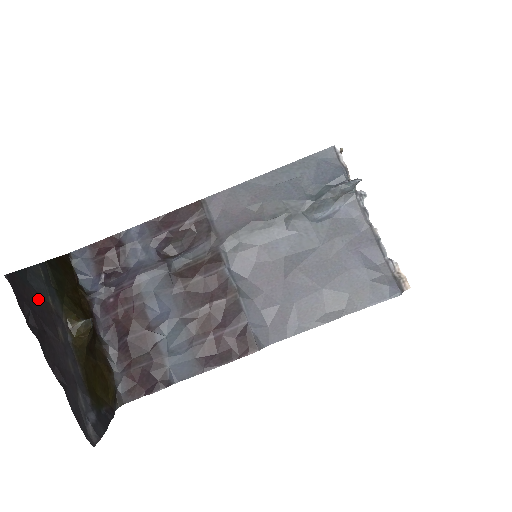
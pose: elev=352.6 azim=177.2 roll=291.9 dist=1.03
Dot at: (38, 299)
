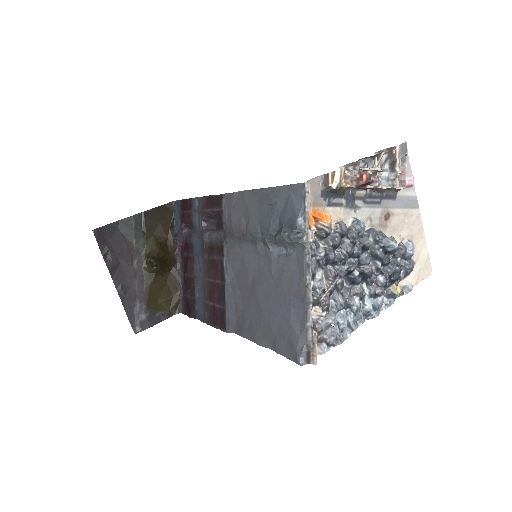
Dot at: (122, 241)
